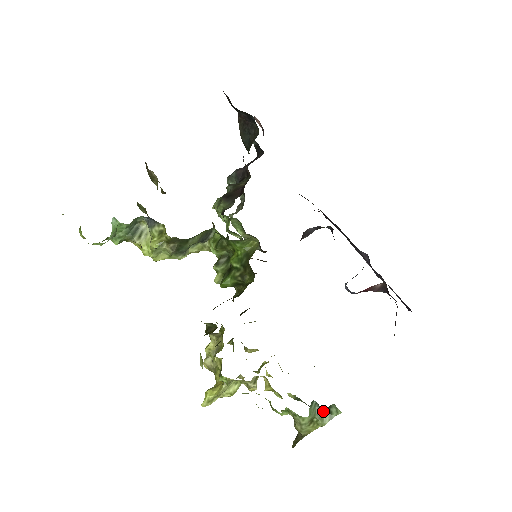
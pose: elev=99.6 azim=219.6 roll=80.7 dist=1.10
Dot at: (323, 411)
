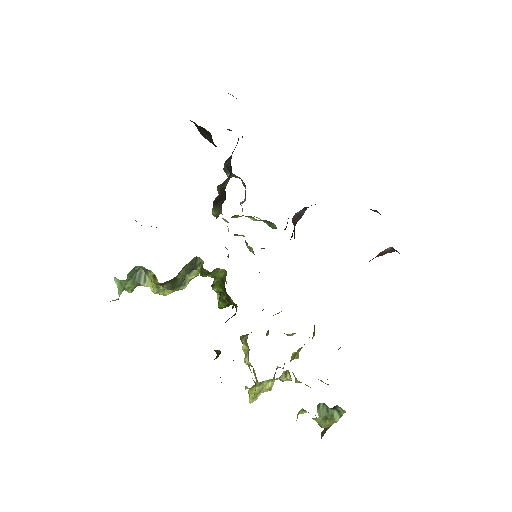
Dot at: (332, 410)
